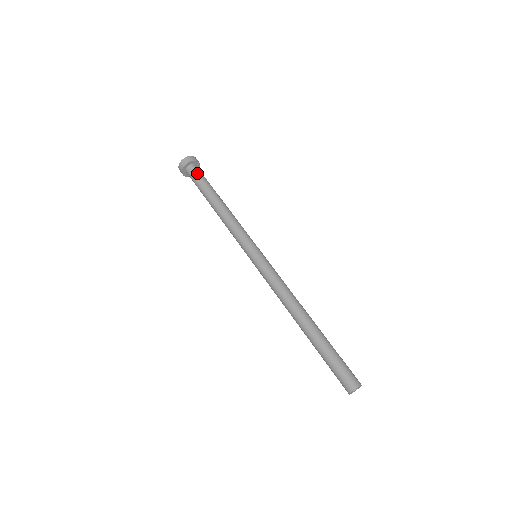
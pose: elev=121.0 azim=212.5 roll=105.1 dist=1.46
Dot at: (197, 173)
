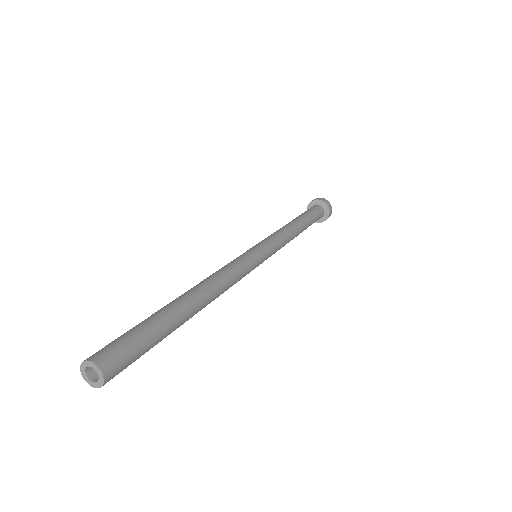
Dot at: occluded
